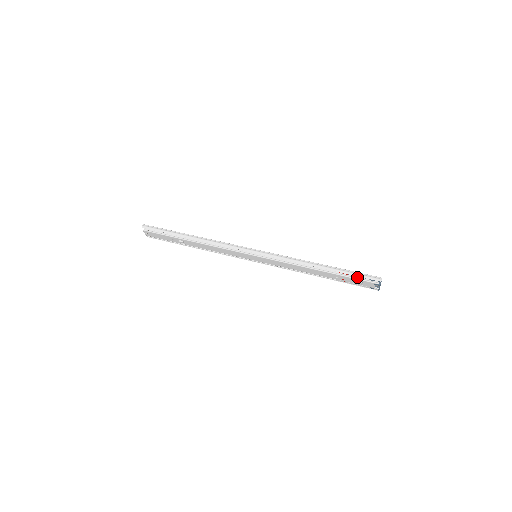
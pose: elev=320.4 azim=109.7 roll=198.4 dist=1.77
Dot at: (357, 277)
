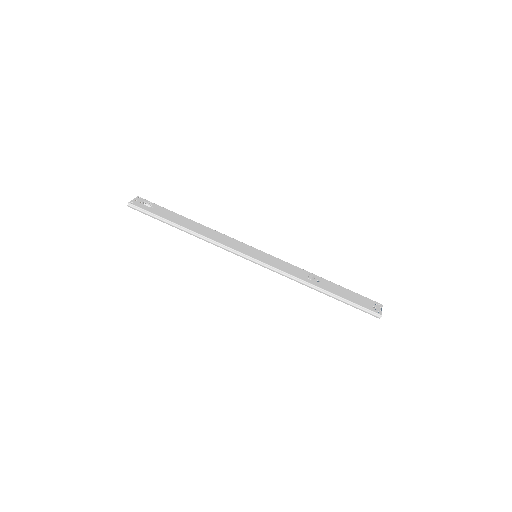
Dot at: (357, 305)
